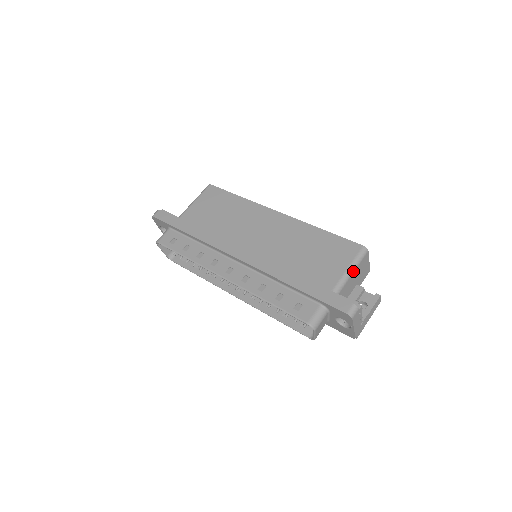
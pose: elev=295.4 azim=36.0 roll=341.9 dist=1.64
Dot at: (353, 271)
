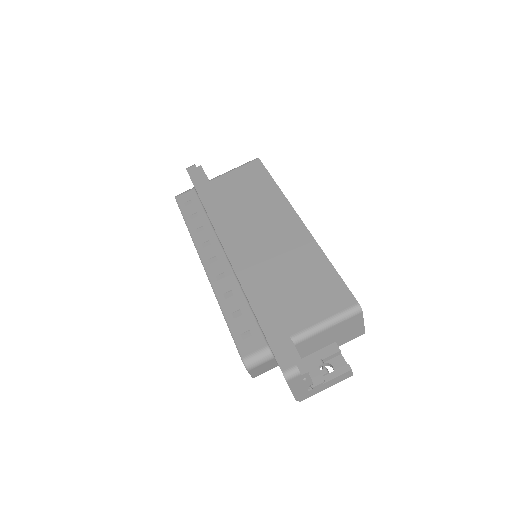
Dot at: (329, 326)
